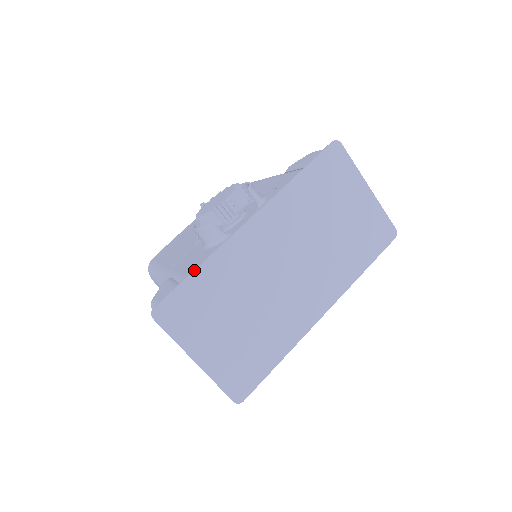
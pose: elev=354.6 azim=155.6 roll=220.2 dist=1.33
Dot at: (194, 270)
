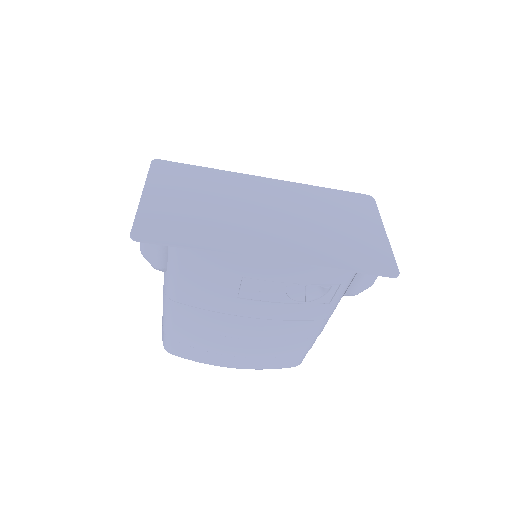
Dot at: (203, 167)
